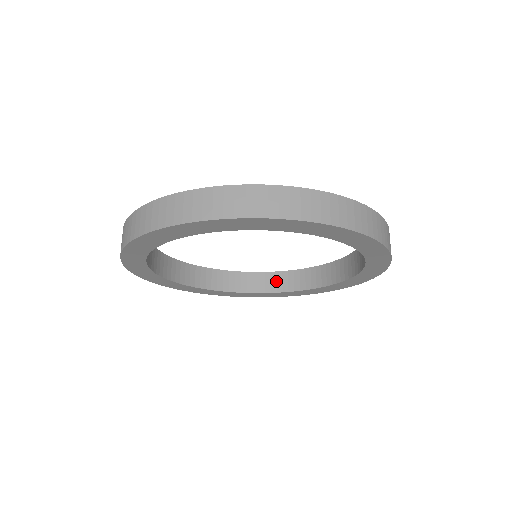
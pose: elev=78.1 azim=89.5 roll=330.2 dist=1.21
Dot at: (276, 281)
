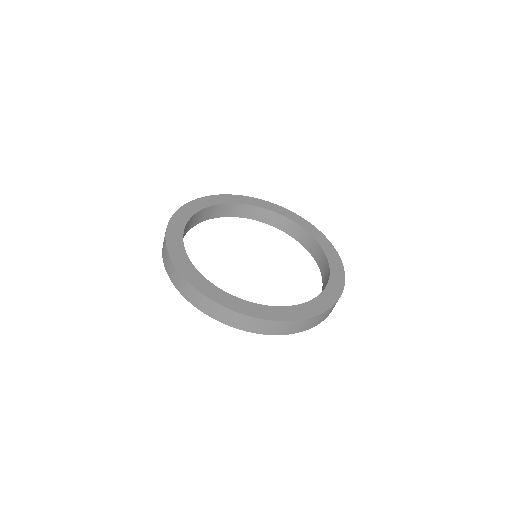
Dot at: (271, 218)
